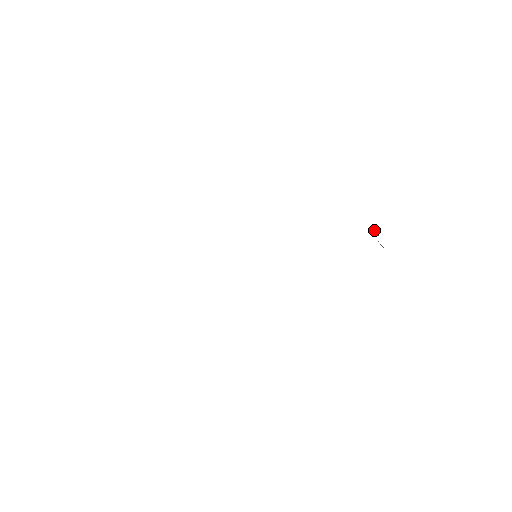
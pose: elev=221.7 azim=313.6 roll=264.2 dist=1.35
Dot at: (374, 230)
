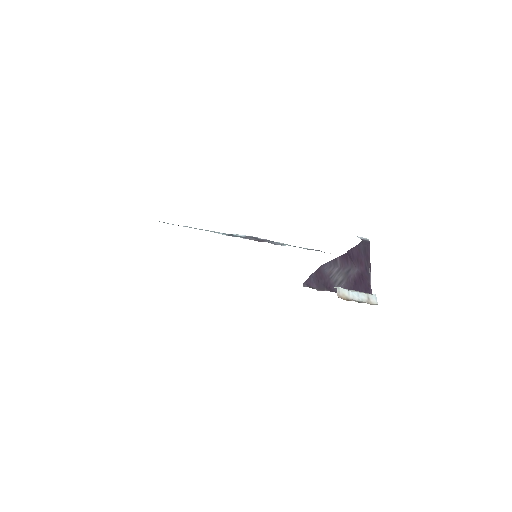
Dot at: occluded
